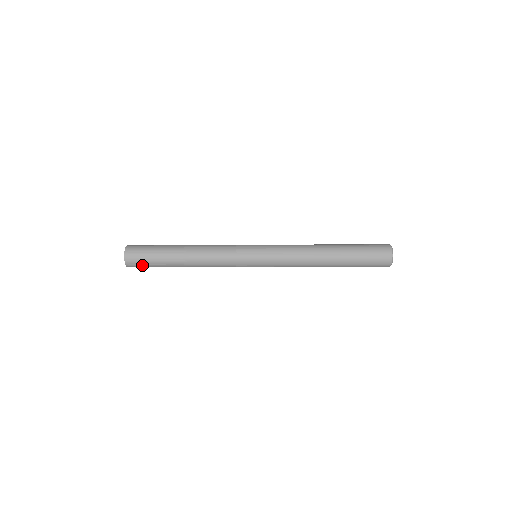
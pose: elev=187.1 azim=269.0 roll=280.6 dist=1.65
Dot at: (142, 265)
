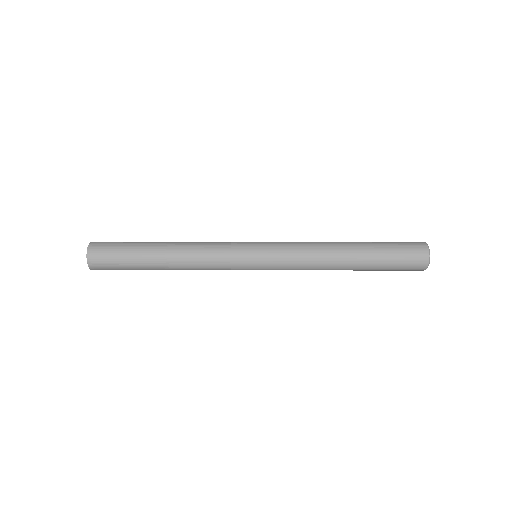
Dot at: (108, 256)
